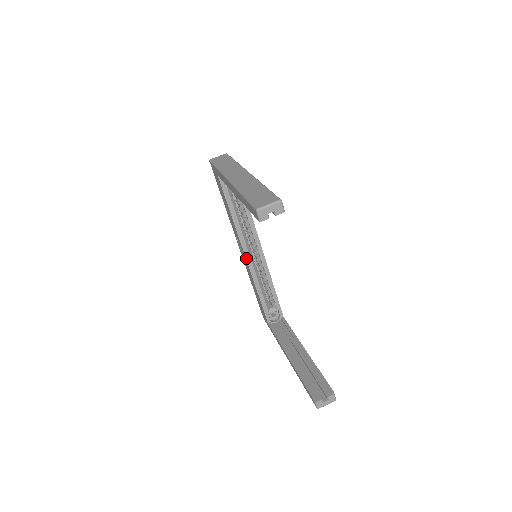
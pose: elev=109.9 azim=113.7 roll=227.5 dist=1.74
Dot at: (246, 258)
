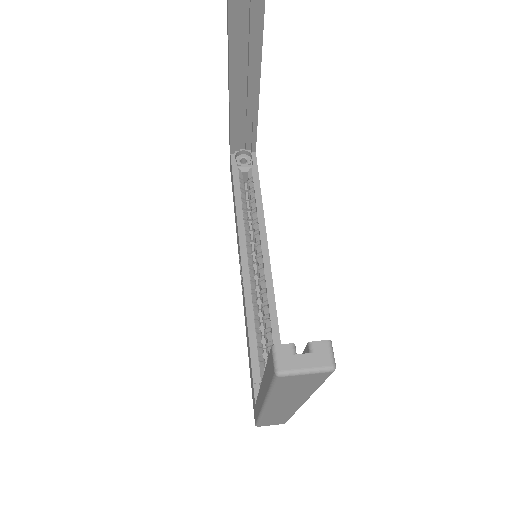
Dot at: (242, 265)
